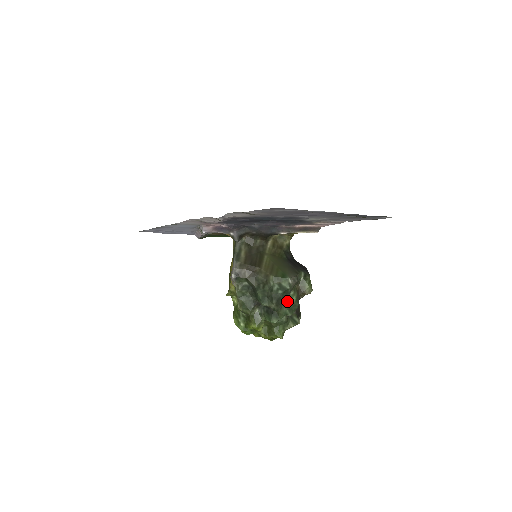
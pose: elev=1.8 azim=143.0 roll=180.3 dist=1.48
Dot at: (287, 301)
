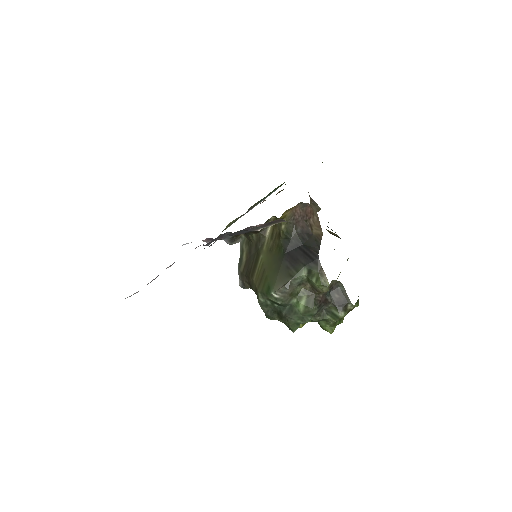
Dot at: (292, 311)
